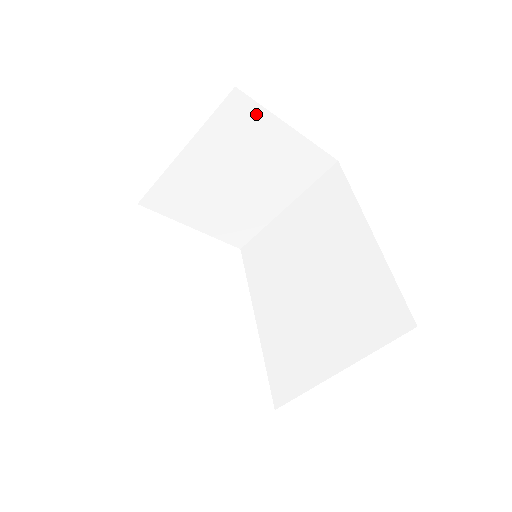
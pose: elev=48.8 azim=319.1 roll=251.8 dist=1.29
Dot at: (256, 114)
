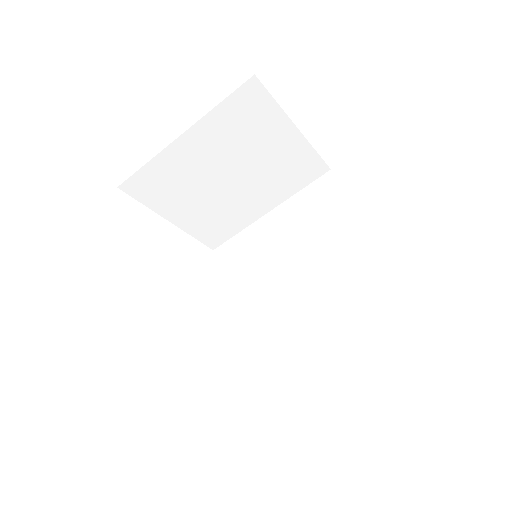
Dot at: (267, 108)
